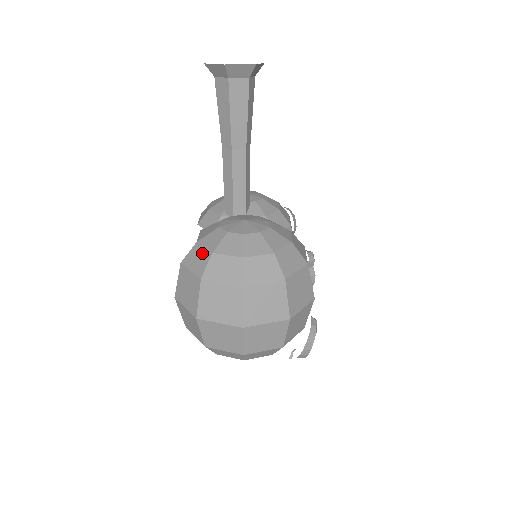
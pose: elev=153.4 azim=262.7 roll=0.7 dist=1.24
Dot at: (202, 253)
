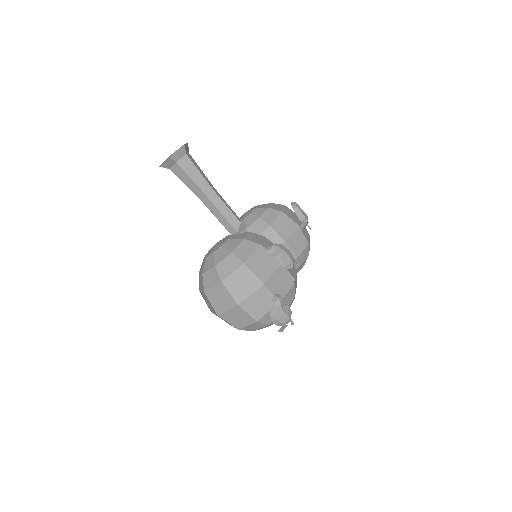
Dot at: occluded
